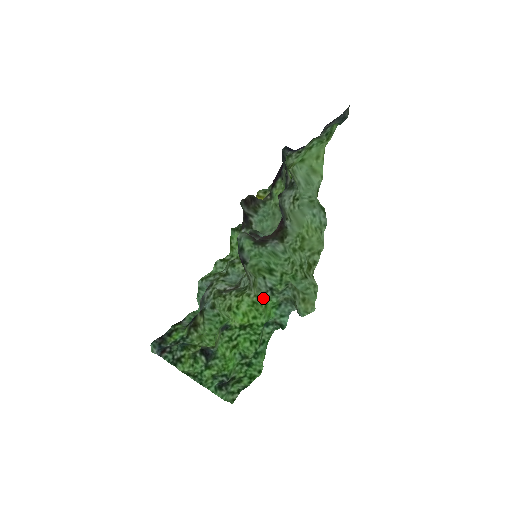
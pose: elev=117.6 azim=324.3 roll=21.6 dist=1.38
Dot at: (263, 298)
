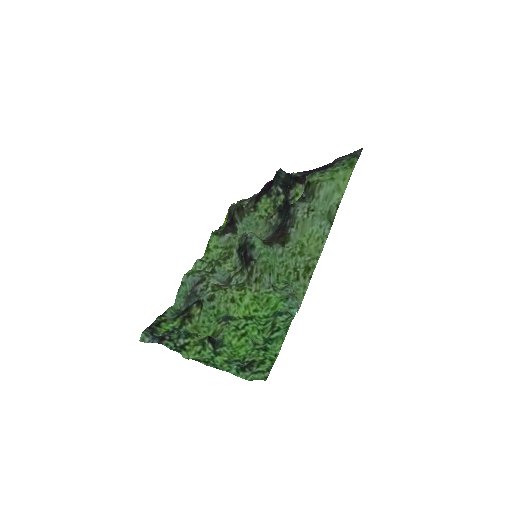
Dot at: (265, 293)
